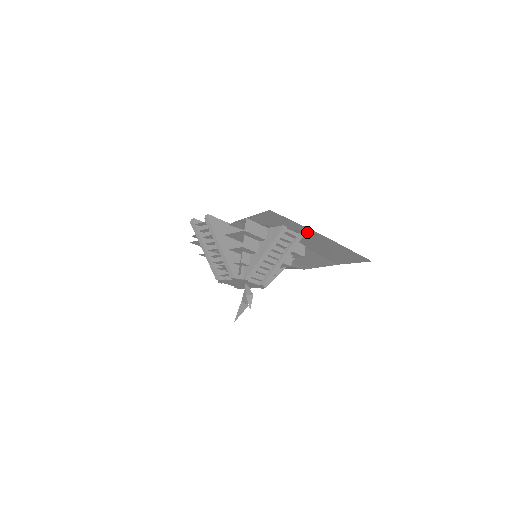
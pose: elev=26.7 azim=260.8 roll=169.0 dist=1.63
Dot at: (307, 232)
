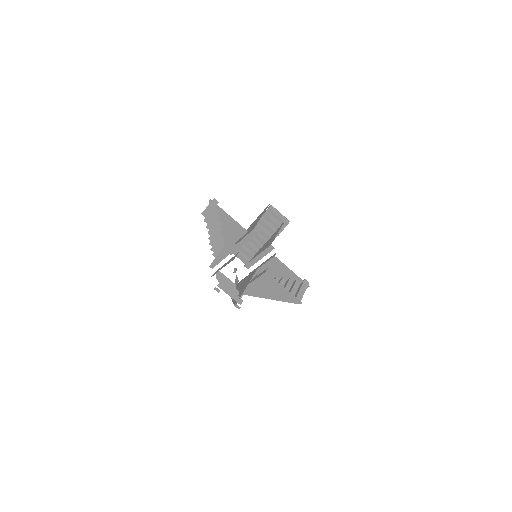
Dot at: occluded
